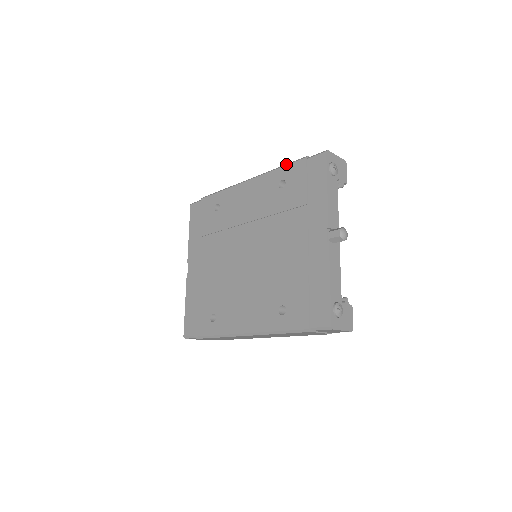
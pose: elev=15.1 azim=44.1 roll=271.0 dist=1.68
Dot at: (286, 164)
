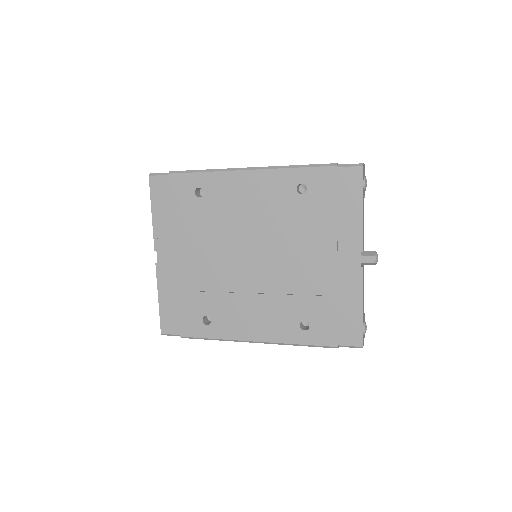
Dot at: (306, 165)
